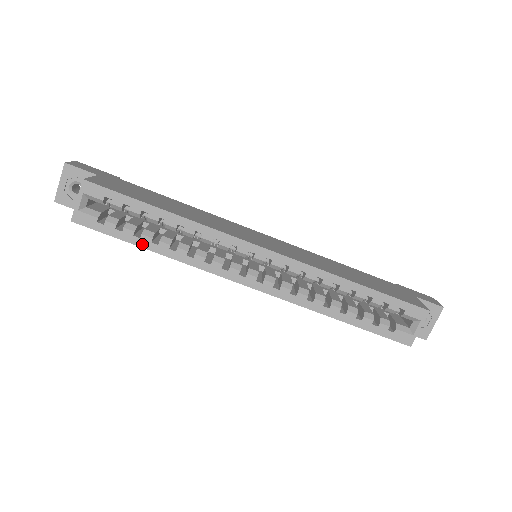
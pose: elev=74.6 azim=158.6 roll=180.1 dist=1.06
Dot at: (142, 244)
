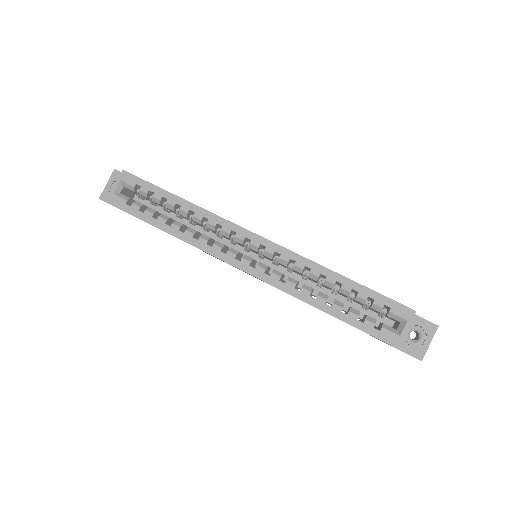
Dot at: (157, 225)
